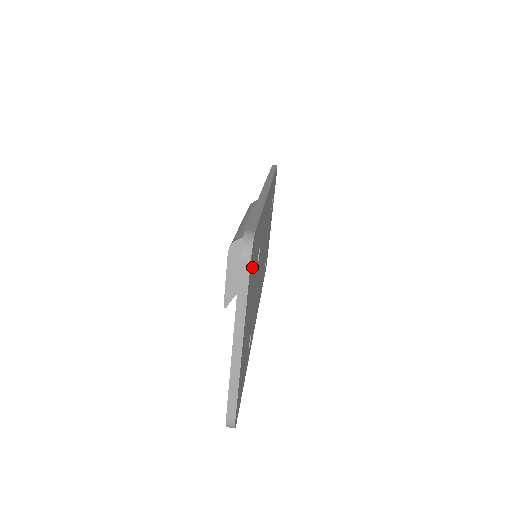
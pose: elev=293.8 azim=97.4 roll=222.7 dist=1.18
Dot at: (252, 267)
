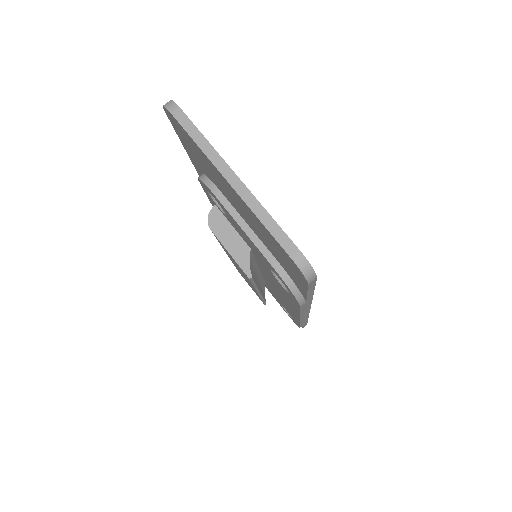
Dot at: occluded
